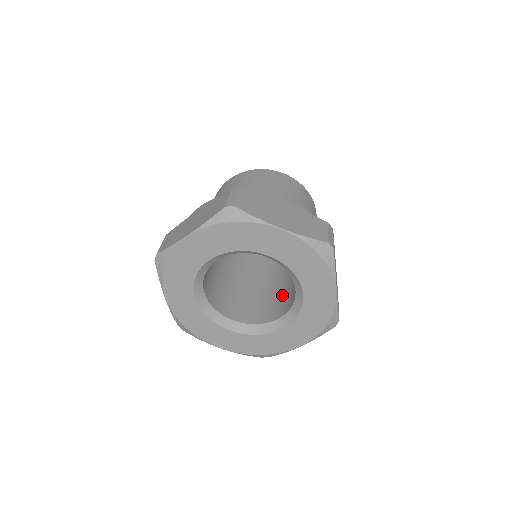
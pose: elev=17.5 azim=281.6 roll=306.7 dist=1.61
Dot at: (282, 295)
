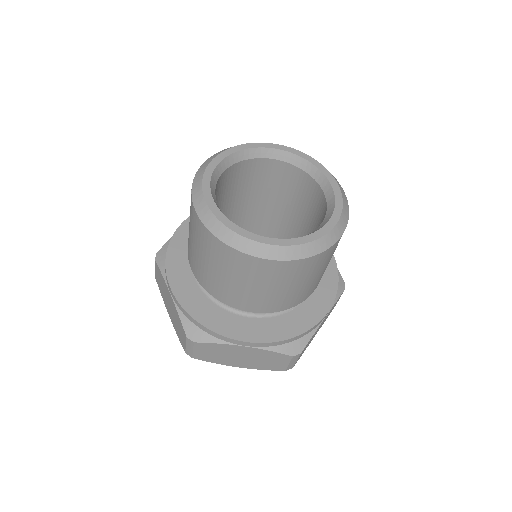
Dot at: occluded
